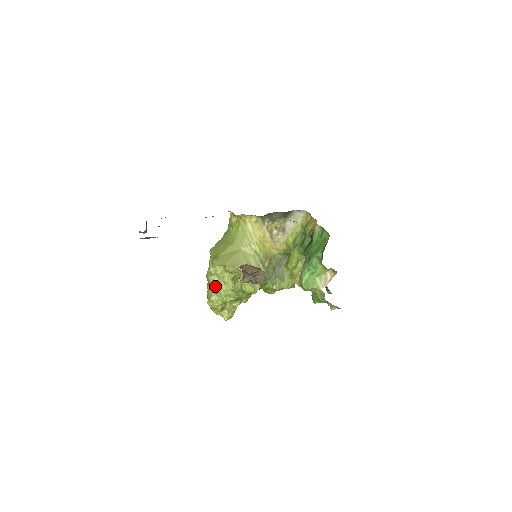
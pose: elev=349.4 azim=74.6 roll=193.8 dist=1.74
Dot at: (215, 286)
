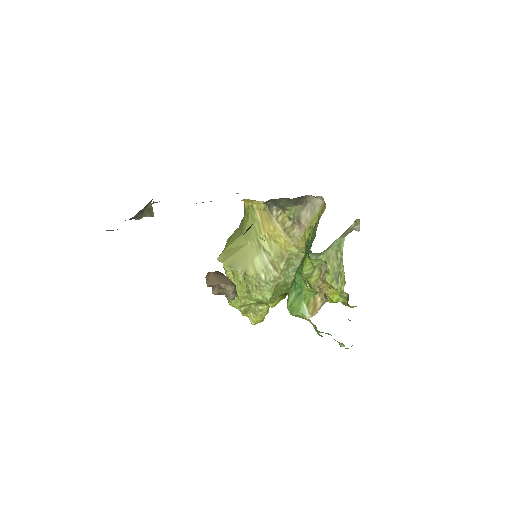
Dot at: occluded
